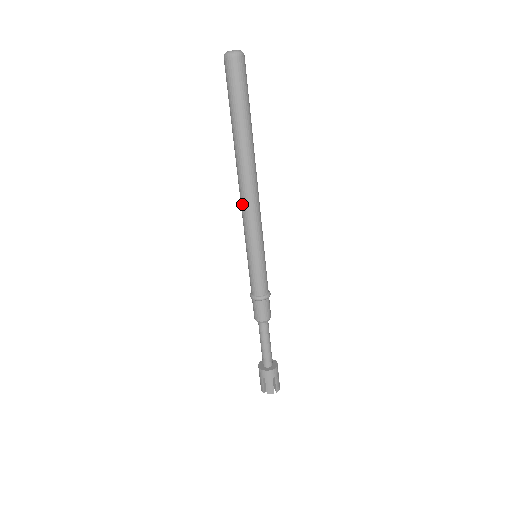
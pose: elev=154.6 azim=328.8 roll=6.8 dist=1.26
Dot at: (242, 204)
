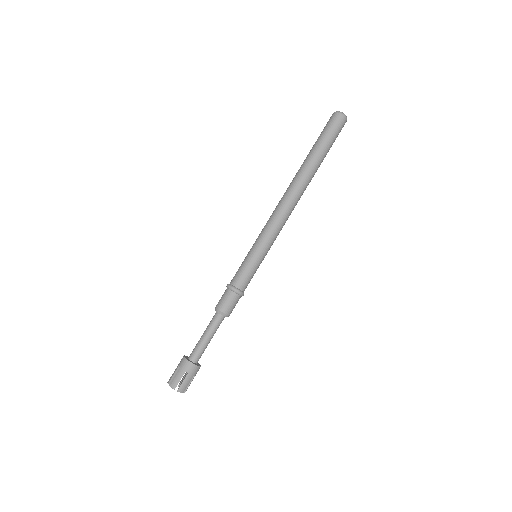
Dot at: (281, 210)
